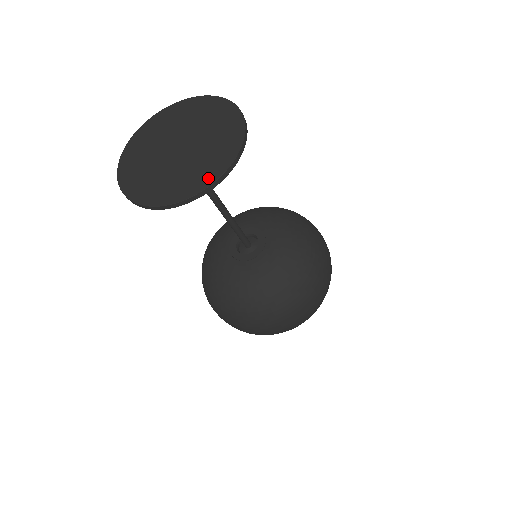
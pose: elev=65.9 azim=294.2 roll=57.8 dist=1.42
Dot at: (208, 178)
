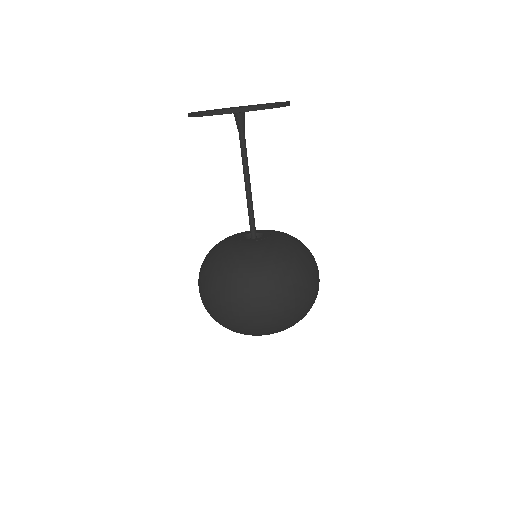
Dot at: (254, 106)
